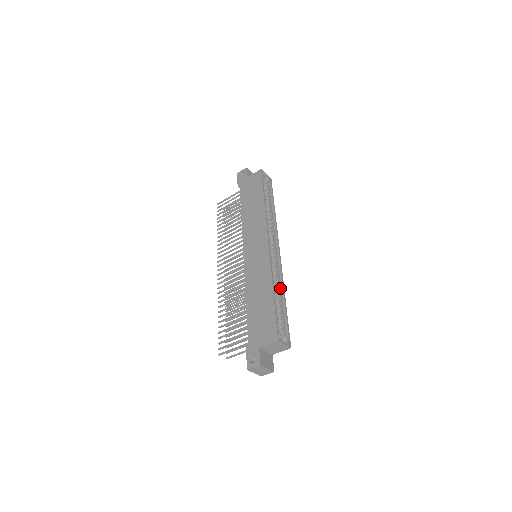
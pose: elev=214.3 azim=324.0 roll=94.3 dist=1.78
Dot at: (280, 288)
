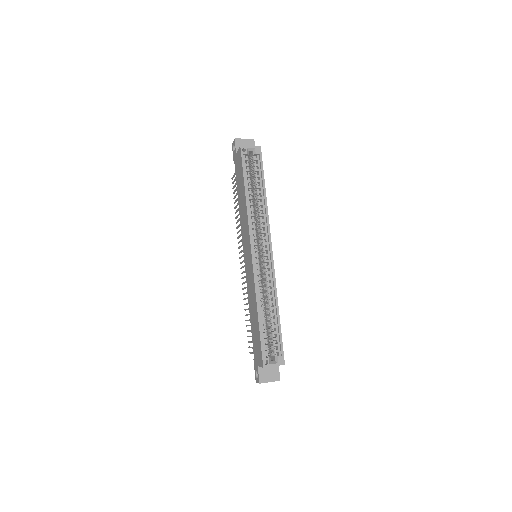
Dot at: (273, 298)
